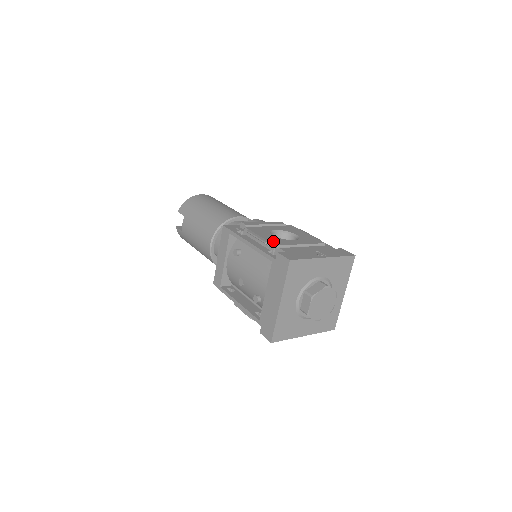
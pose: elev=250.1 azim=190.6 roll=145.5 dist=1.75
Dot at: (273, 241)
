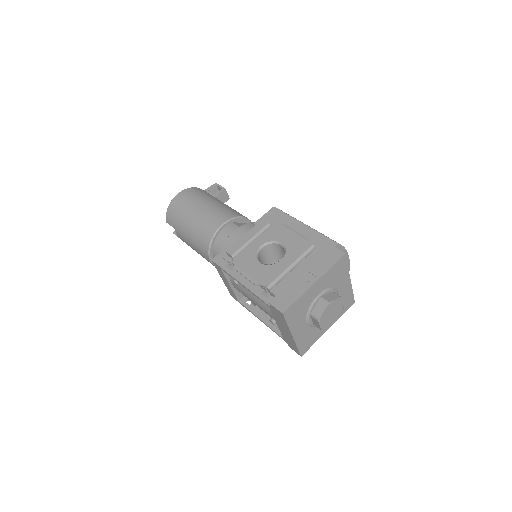
Dot at: (262, 278)
